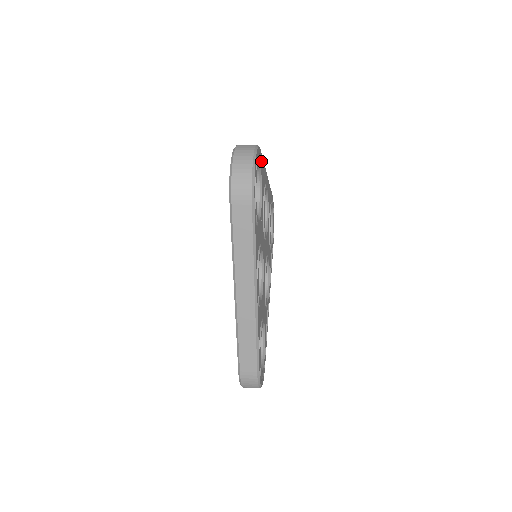
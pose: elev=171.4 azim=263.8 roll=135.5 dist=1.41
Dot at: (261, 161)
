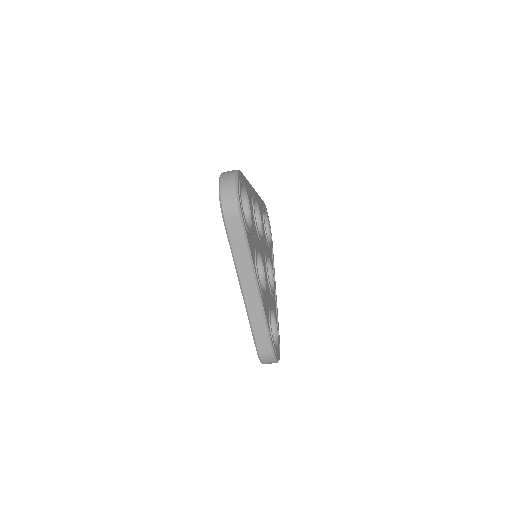
Dot at: (244, 180)
